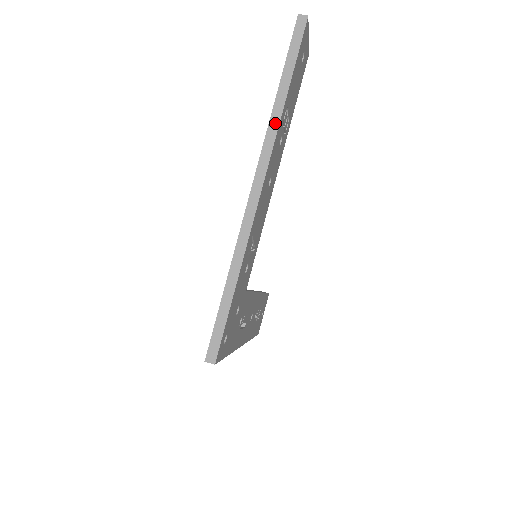
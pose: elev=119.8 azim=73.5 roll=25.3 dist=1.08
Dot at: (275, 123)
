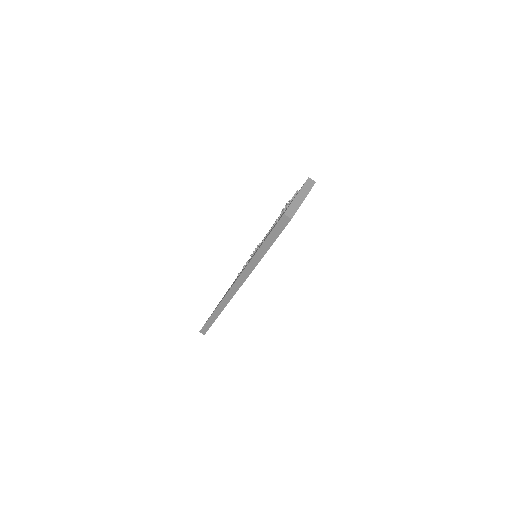
Dot at: (251, 267)
